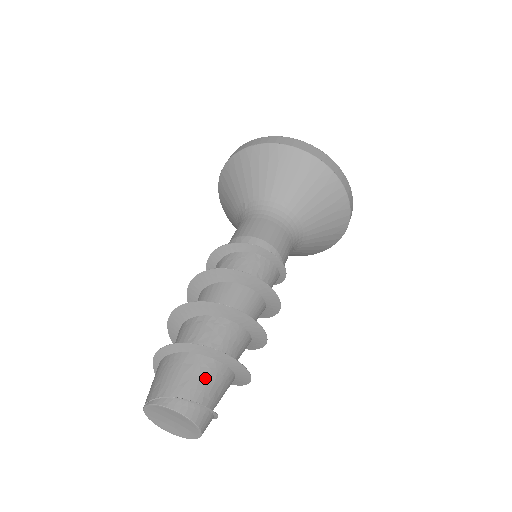
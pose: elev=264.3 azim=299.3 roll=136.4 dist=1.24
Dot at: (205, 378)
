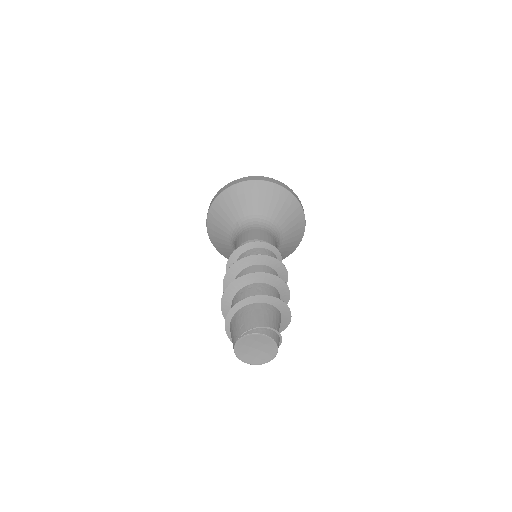
Dot at: (271, 316)
